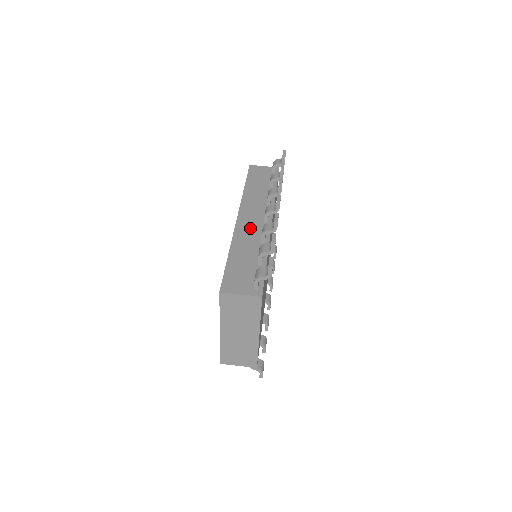
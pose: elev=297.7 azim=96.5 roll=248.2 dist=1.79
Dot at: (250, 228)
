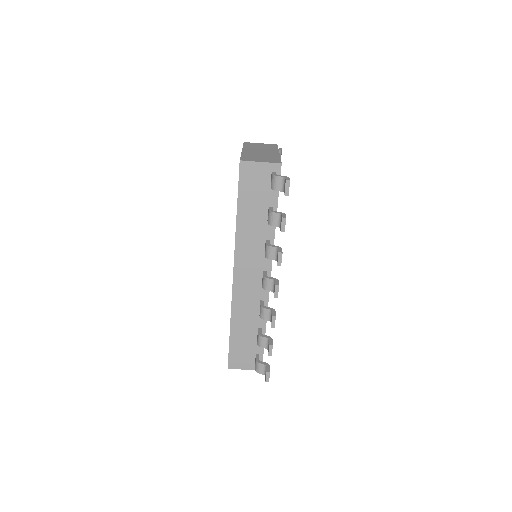
Dot at: (248, 292)
